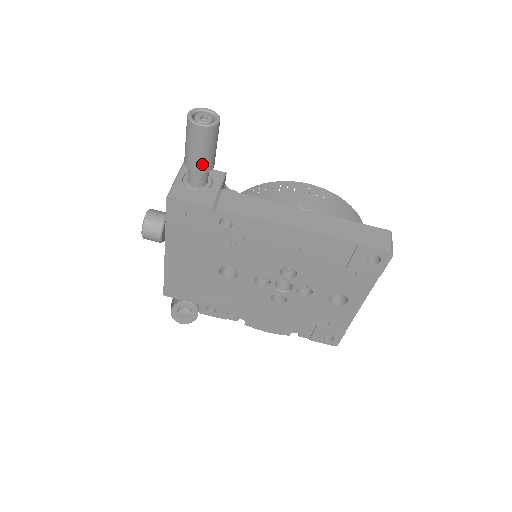
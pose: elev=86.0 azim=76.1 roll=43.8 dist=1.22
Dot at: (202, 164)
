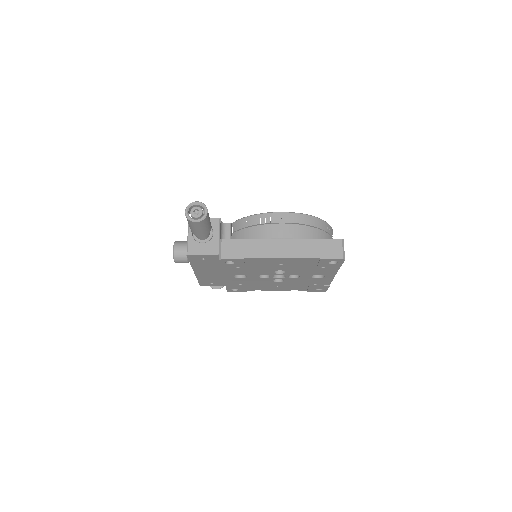
Dot at: (204, 233)
